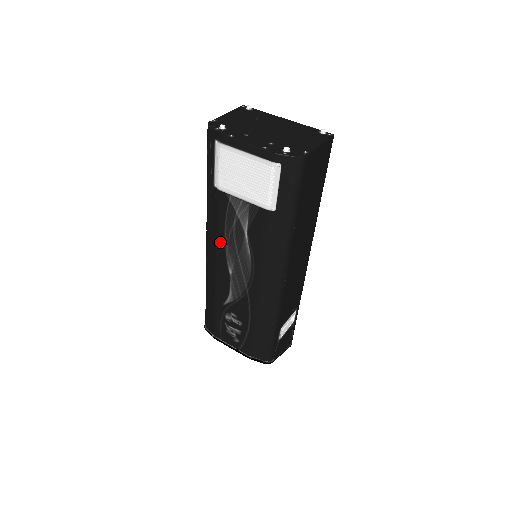
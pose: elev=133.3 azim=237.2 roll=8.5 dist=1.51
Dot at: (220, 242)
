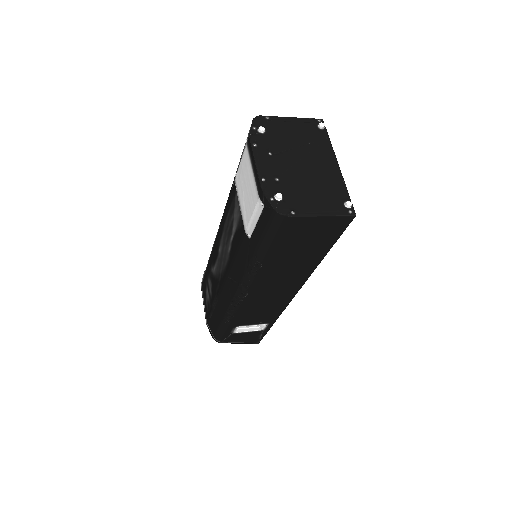
Dot at: (223, 222)
